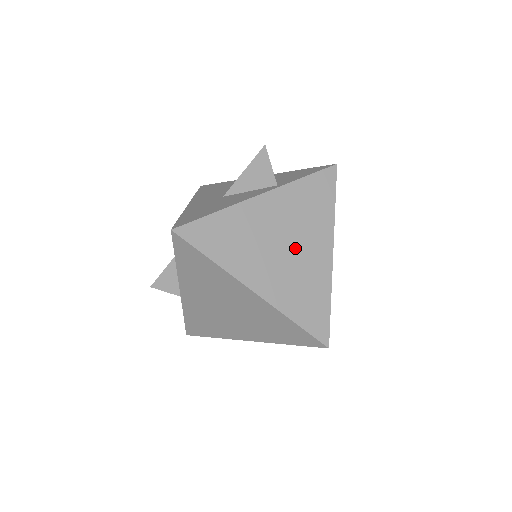
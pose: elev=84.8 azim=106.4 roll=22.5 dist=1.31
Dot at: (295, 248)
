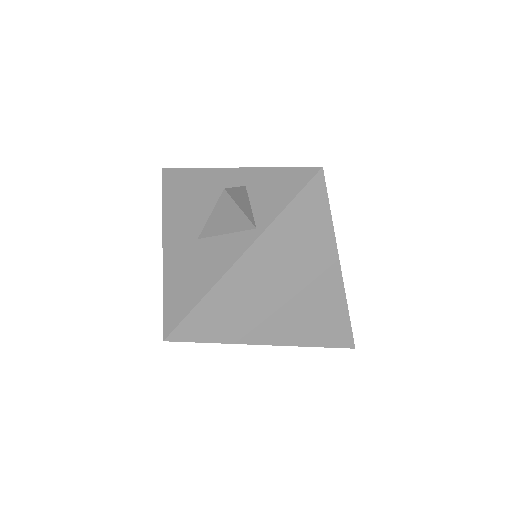
Dot at: (298, 286)
